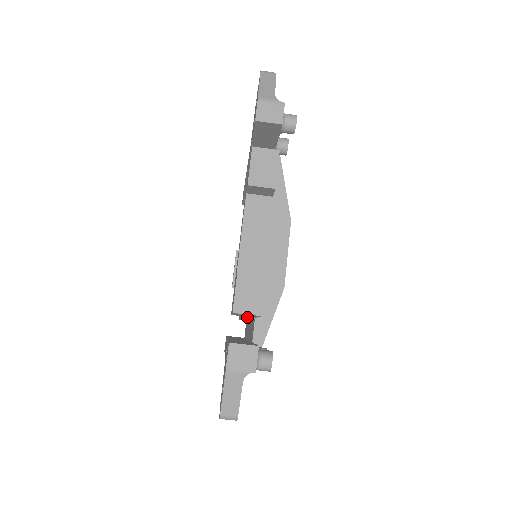
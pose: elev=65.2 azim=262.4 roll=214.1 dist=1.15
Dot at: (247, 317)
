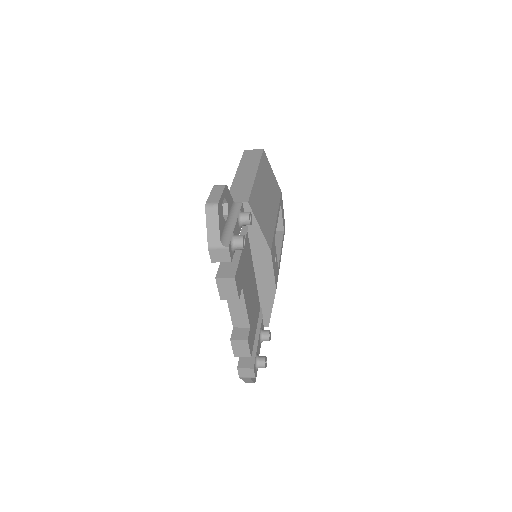
Dot at: occluded
